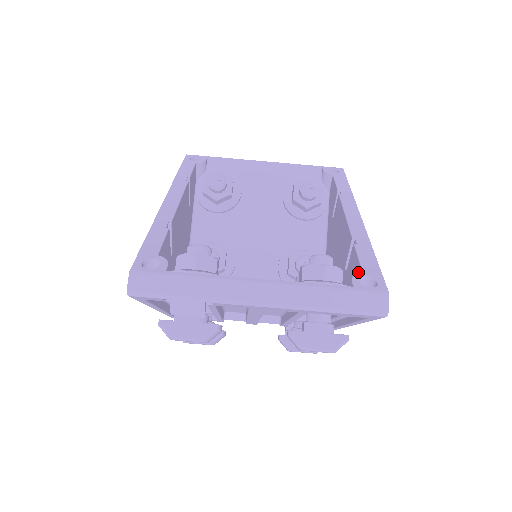
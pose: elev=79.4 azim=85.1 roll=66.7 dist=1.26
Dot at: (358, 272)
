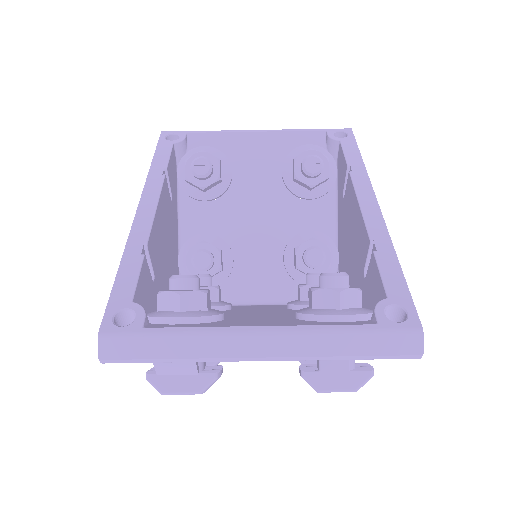
Dot at: (381, 293)
